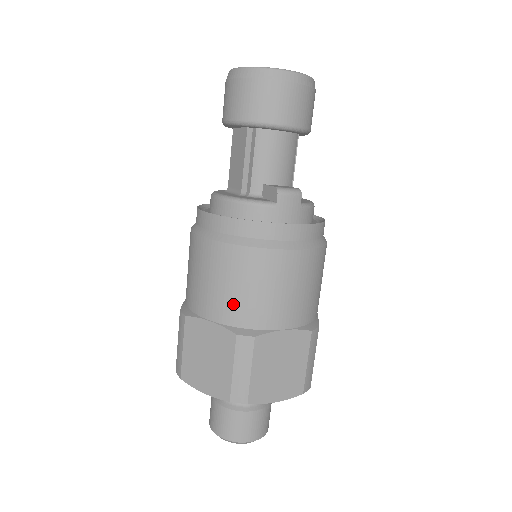
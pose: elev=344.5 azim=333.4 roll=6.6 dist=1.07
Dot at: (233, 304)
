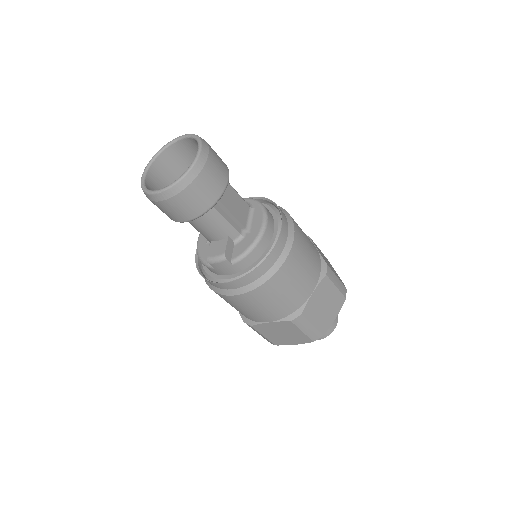
Dot at: occluded
